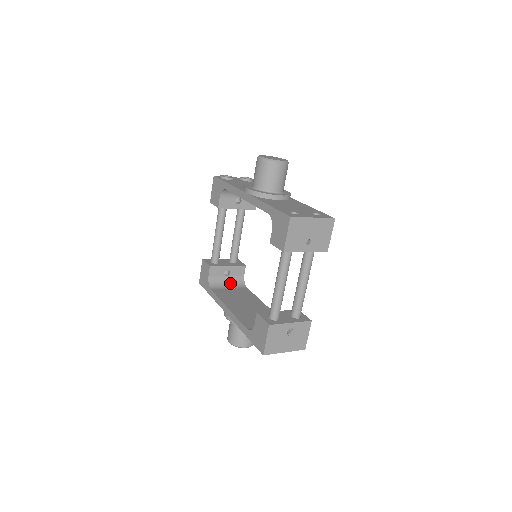
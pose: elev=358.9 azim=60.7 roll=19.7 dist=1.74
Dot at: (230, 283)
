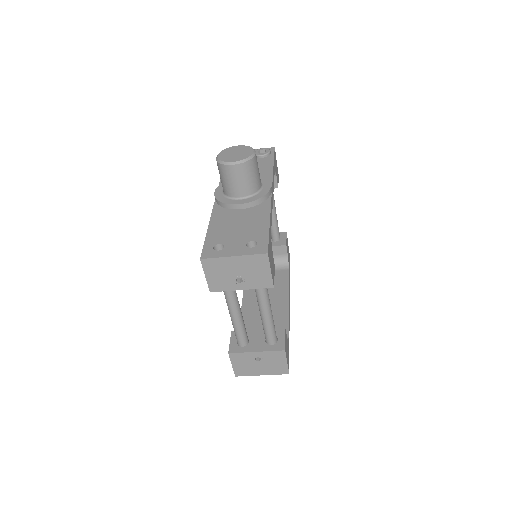
Dot at: occluded
